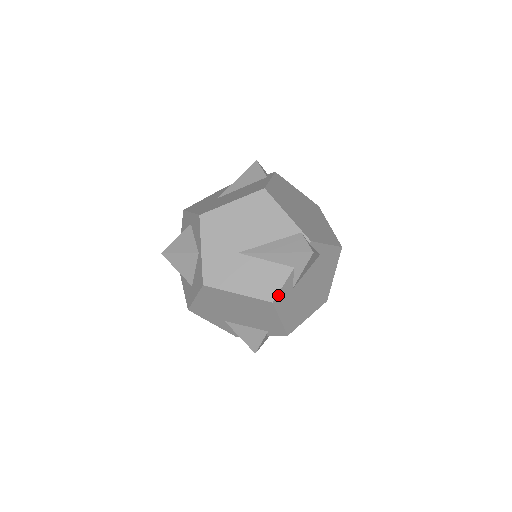
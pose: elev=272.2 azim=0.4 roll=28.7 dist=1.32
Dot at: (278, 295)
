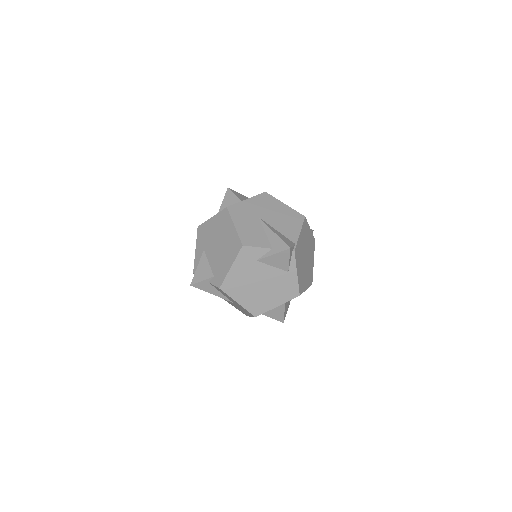
Dot at: (249, 247)
